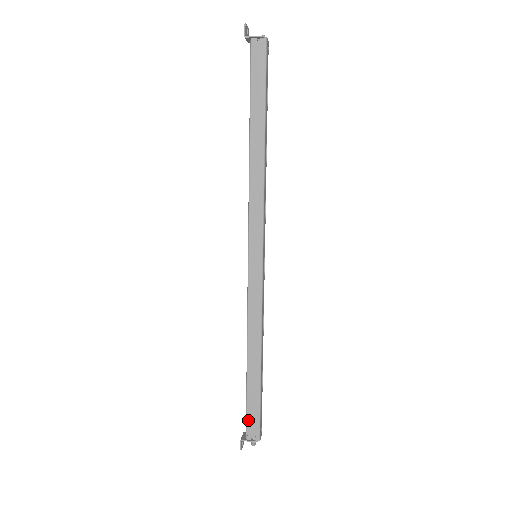
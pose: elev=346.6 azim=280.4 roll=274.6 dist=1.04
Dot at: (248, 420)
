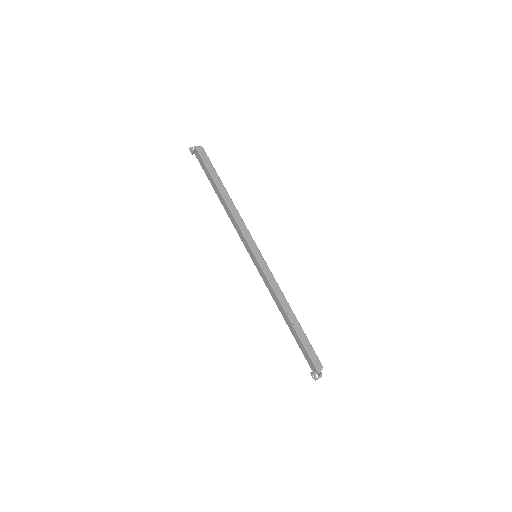
Dot at: (306, 358)
